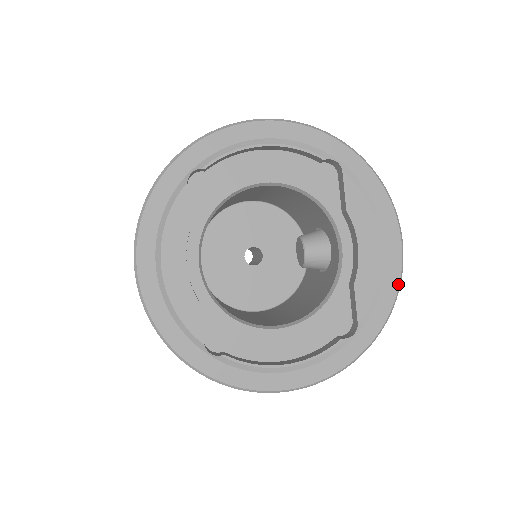
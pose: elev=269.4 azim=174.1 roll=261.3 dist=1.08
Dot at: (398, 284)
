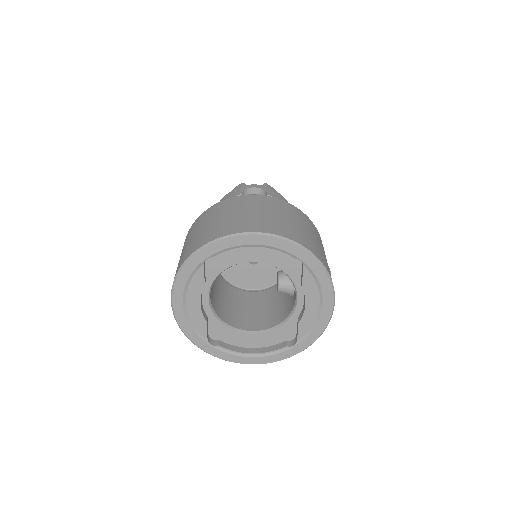
Dot at: (326, 326)
